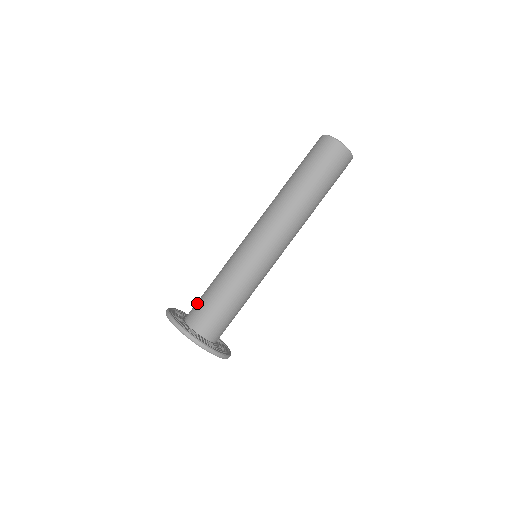
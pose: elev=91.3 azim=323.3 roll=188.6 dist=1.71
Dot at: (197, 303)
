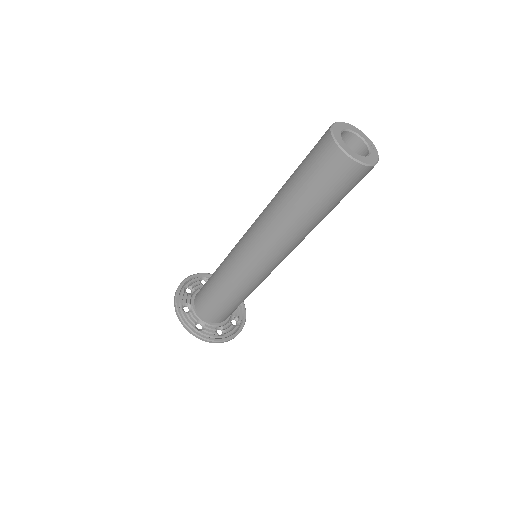
Dot at: occluded
